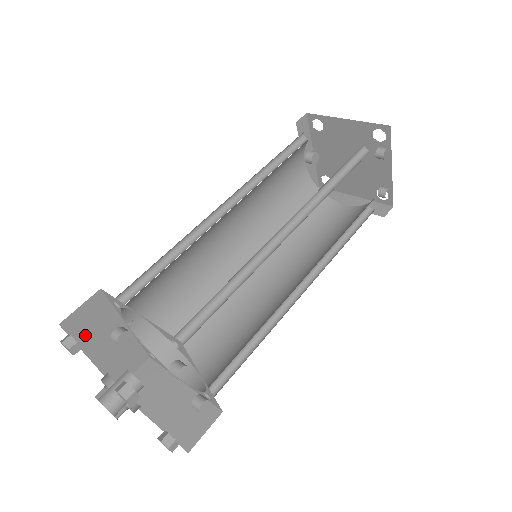
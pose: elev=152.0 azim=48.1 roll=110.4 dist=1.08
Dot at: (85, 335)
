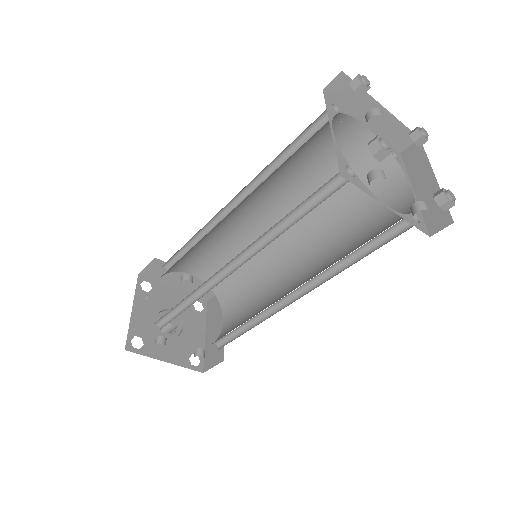
Dot at: (161, 278)
